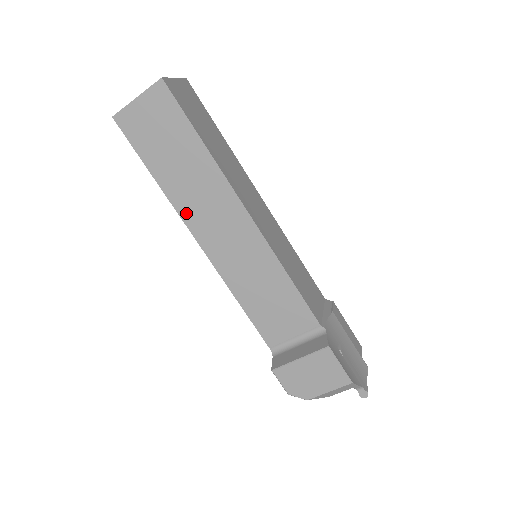
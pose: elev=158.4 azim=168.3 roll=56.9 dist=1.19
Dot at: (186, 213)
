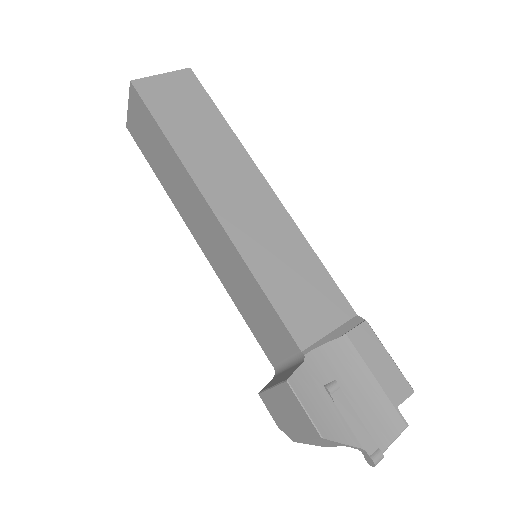
Dot at: (182, 211)
